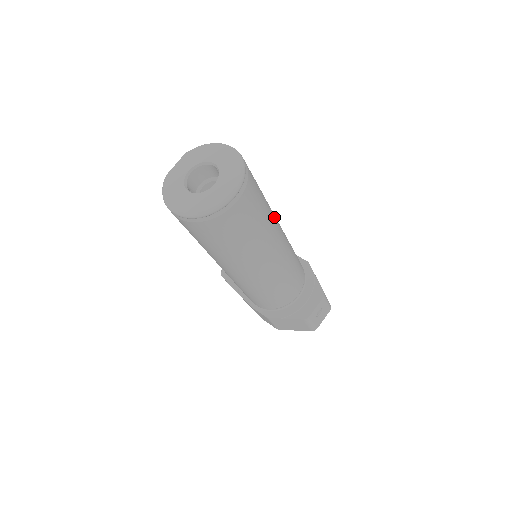
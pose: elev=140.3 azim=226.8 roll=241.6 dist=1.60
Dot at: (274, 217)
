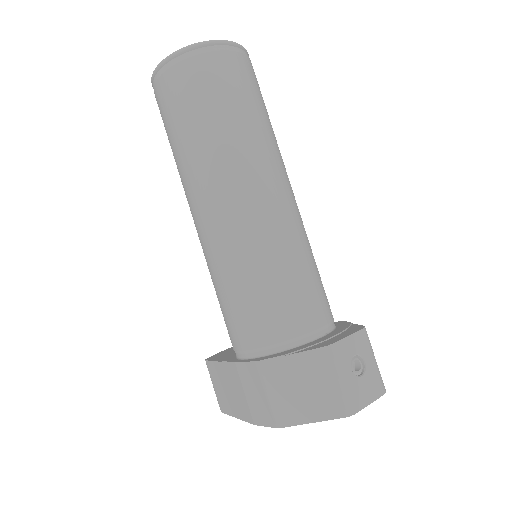
Dot at: occluded
